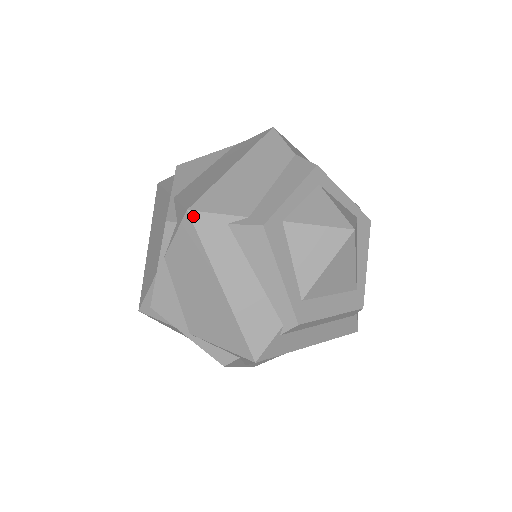
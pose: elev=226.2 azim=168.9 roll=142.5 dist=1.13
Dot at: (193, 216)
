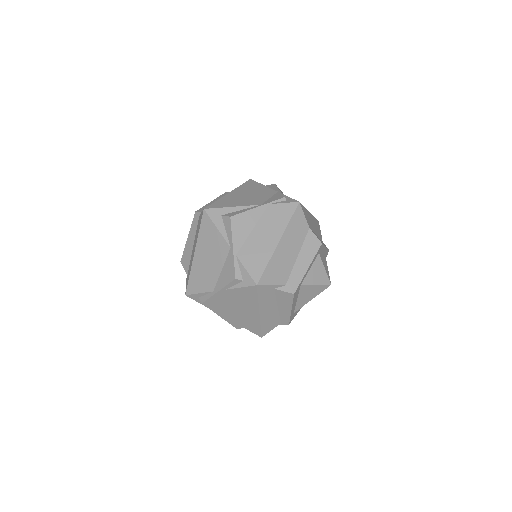
Dot at: (259, 287)
